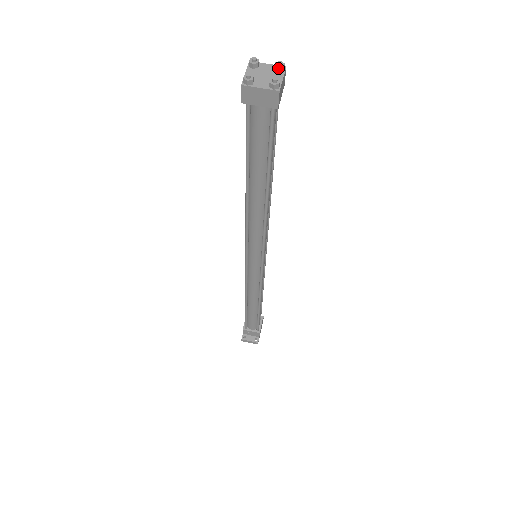
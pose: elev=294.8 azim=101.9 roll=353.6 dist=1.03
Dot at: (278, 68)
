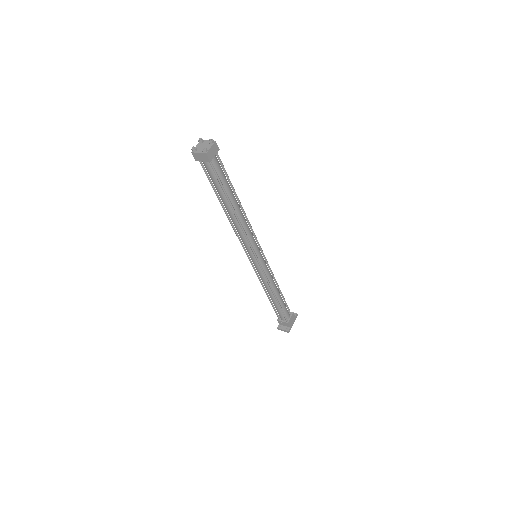
Dot at: (209, 142)
